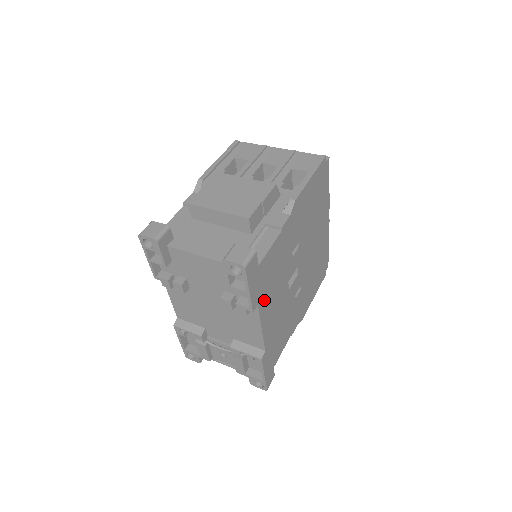
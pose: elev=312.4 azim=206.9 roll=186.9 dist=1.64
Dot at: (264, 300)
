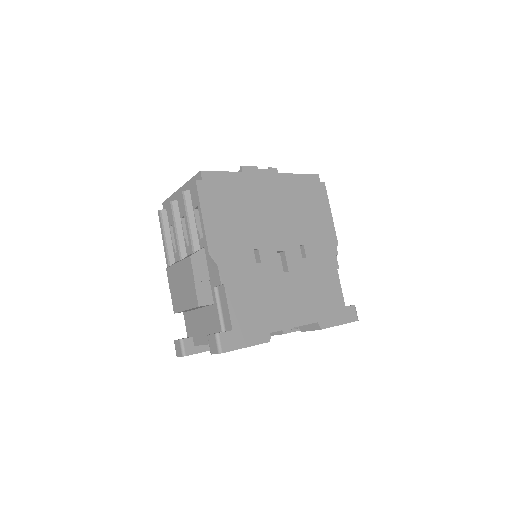
Dot at: (269, 321)
